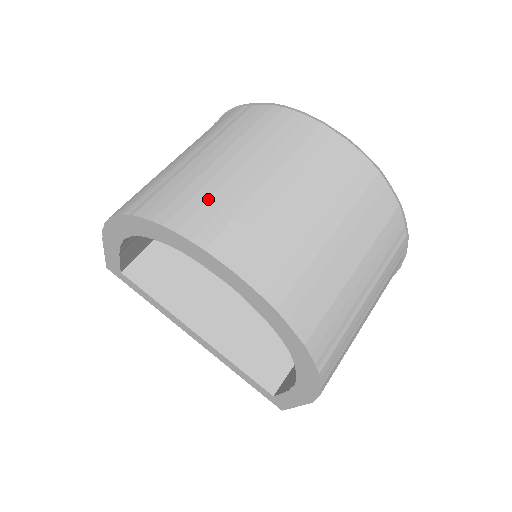
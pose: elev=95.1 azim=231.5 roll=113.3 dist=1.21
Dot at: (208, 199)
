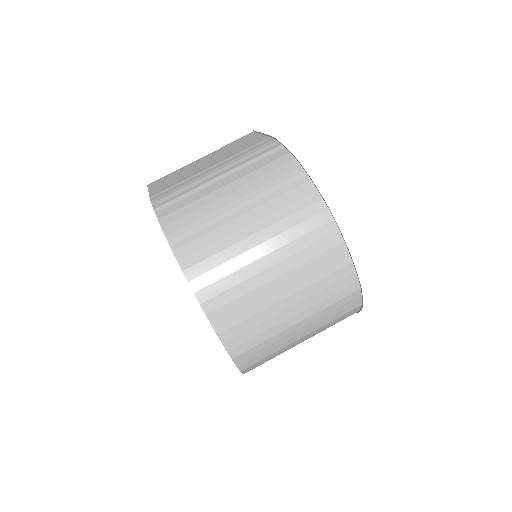
Dot at: (227, 275)
